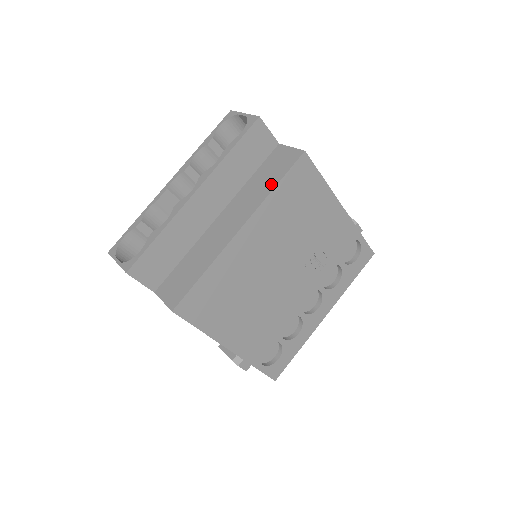
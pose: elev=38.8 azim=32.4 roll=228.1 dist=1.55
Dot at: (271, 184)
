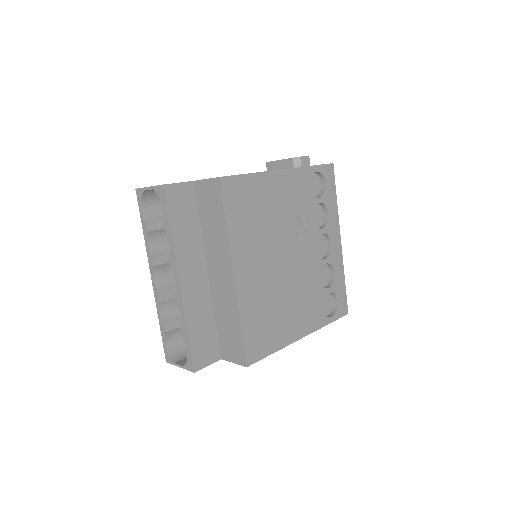
Dot at: (221, 223)
